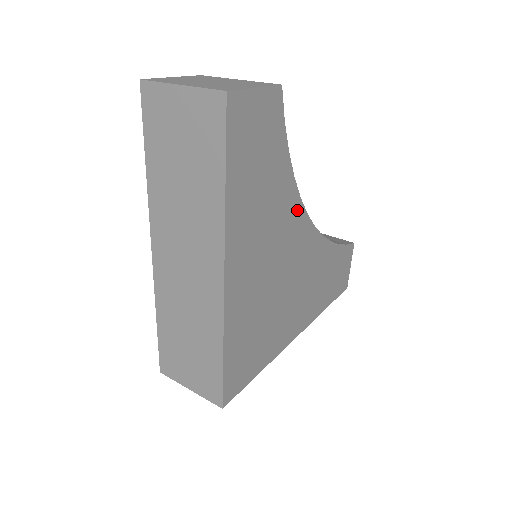
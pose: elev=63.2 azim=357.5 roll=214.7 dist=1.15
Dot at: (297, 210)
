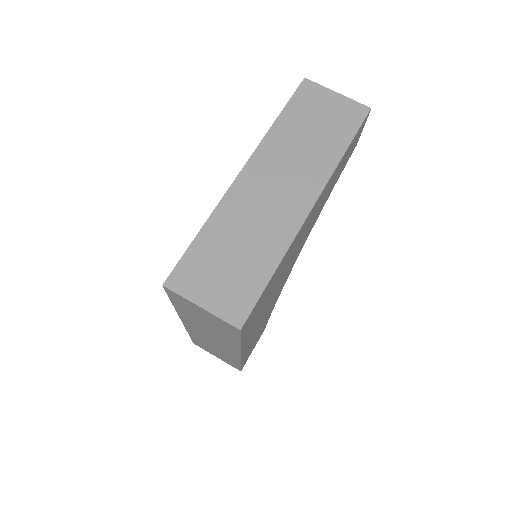
Dot at: (308, 234)
